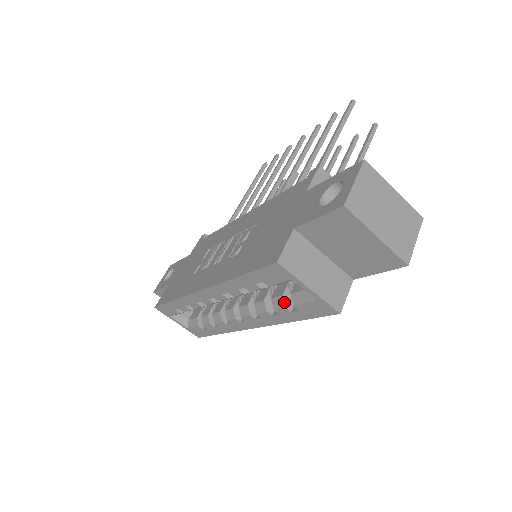
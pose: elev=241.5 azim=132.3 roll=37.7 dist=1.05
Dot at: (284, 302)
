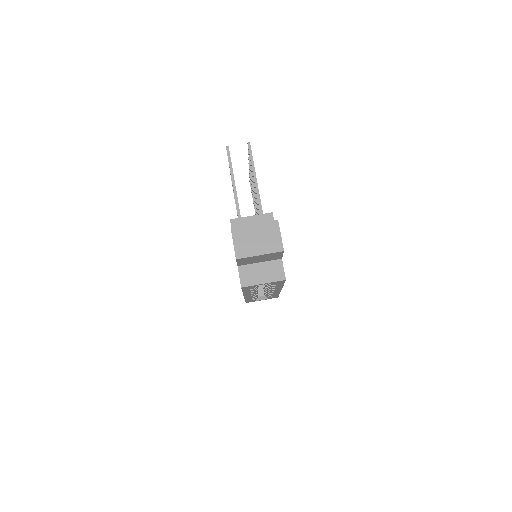
Dot at: (269, 285)
